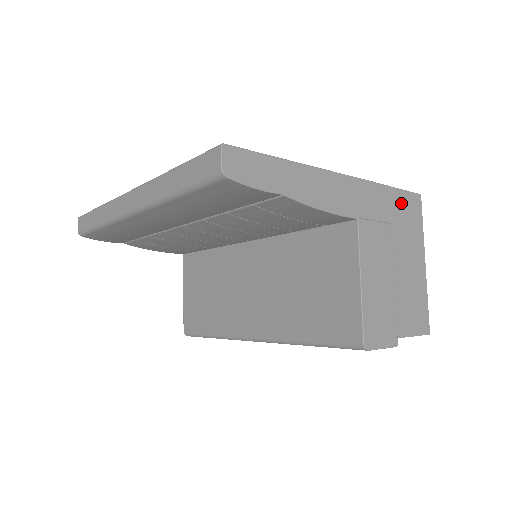
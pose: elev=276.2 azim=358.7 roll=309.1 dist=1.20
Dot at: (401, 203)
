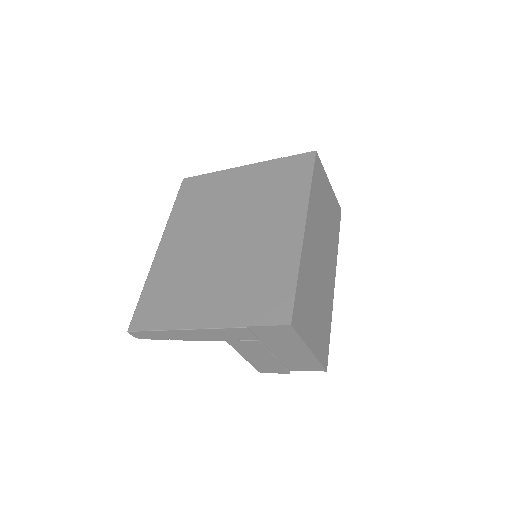
Dot at: (267, 331)
